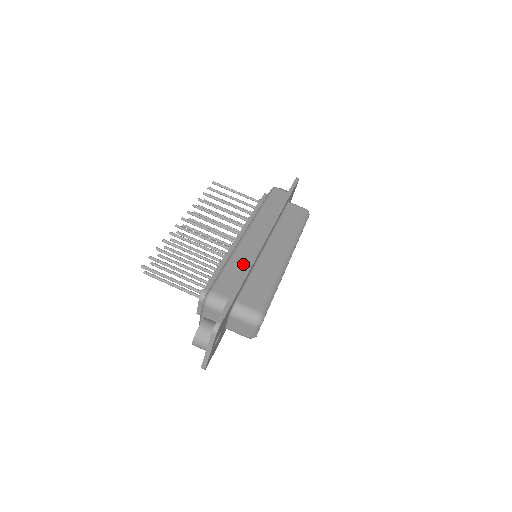
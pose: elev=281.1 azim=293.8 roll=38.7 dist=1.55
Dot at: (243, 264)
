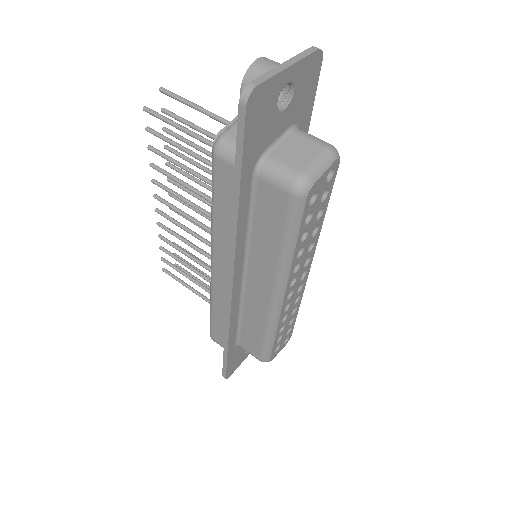
Dot at: occluded
